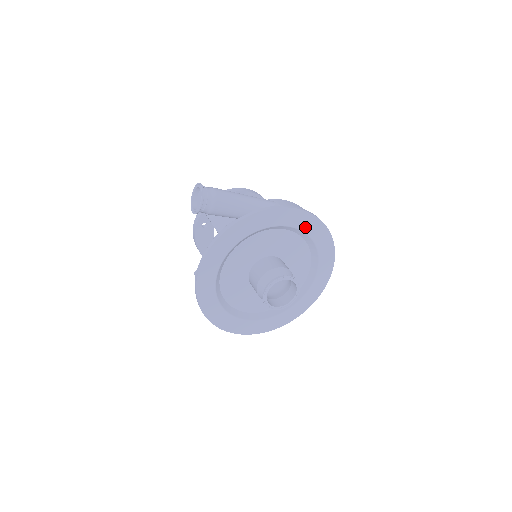
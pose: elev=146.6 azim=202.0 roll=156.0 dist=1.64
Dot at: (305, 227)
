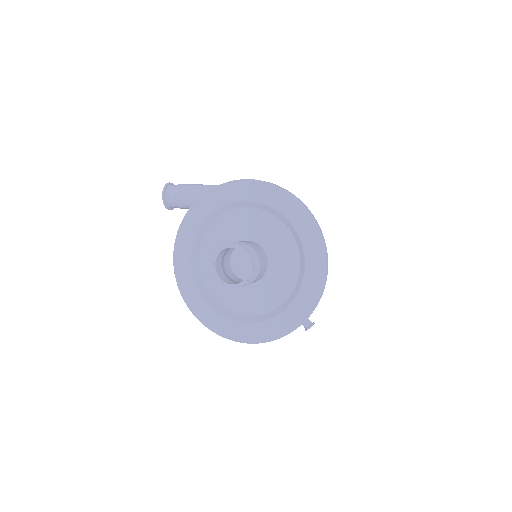
Dot at: (265, 198)
